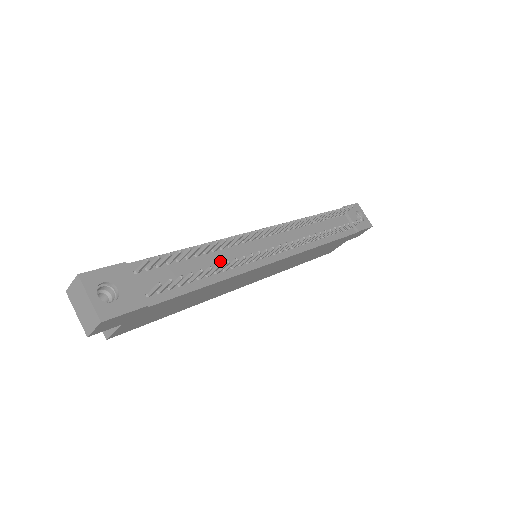
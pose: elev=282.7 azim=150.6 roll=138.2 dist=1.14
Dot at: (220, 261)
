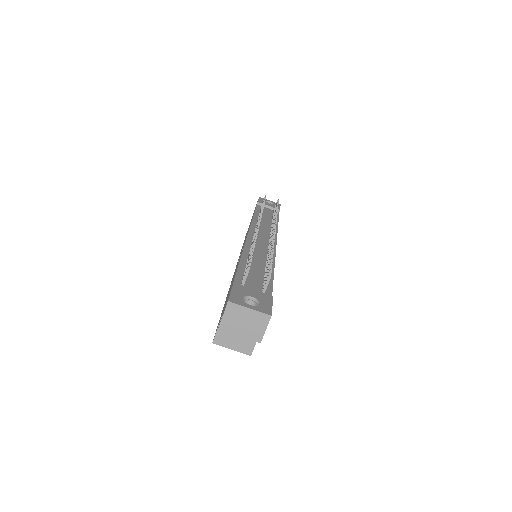
Dot at: (259, 259)
